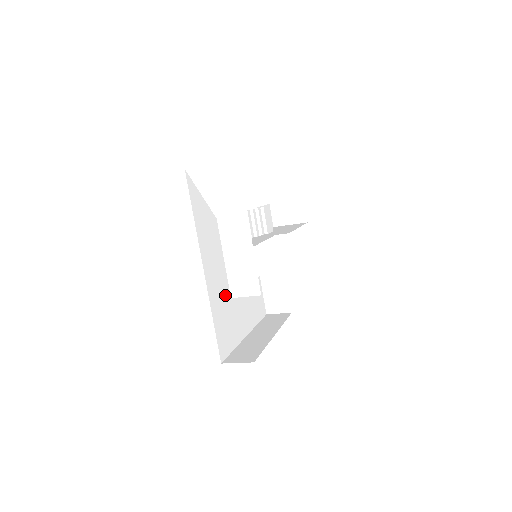
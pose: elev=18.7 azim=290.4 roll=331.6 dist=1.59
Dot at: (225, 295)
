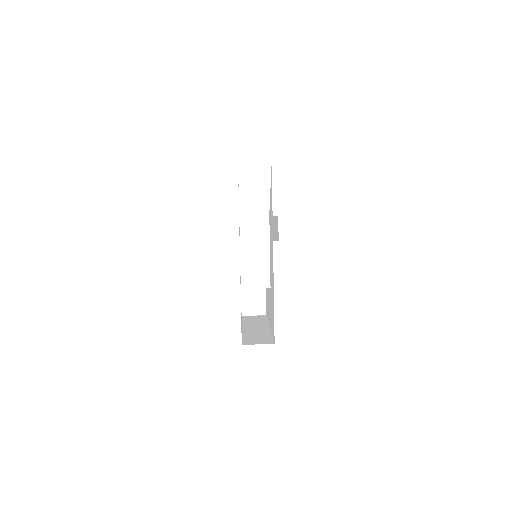
Dot at: occluded
